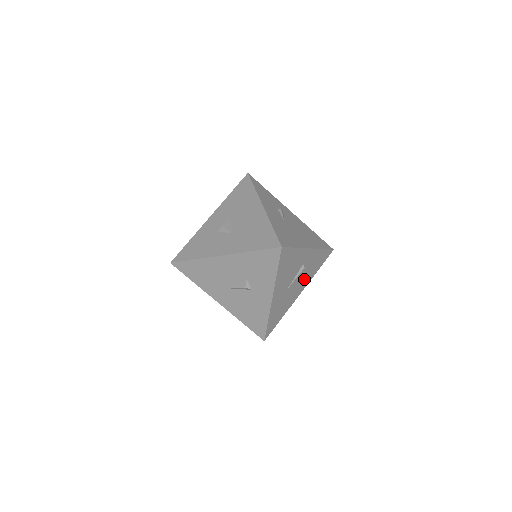
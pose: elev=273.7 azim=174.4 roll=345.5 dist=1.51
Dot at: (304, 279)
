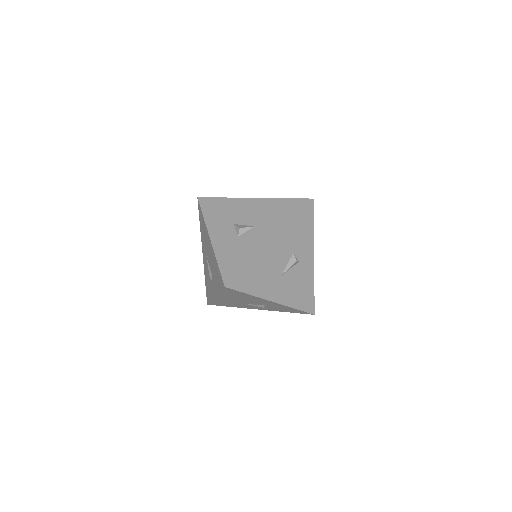
Dot at: occluded
